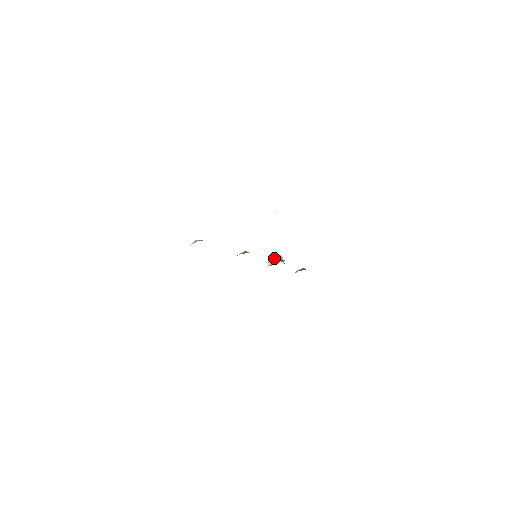
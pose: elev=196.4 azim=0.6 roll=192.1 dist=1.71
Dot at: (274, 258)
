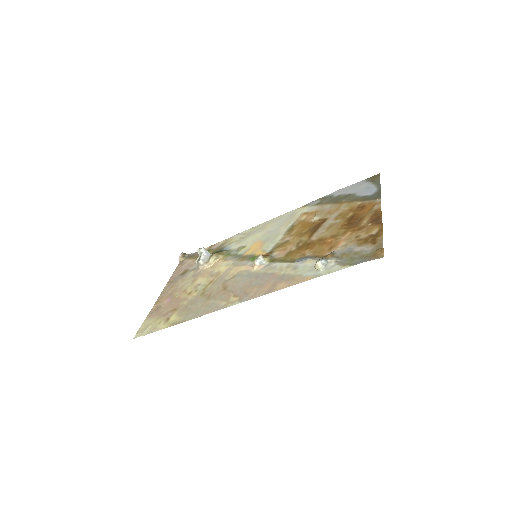
Dot at: (204, 254)
